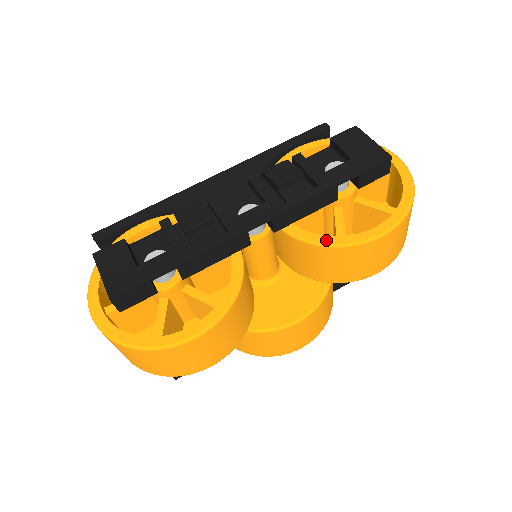
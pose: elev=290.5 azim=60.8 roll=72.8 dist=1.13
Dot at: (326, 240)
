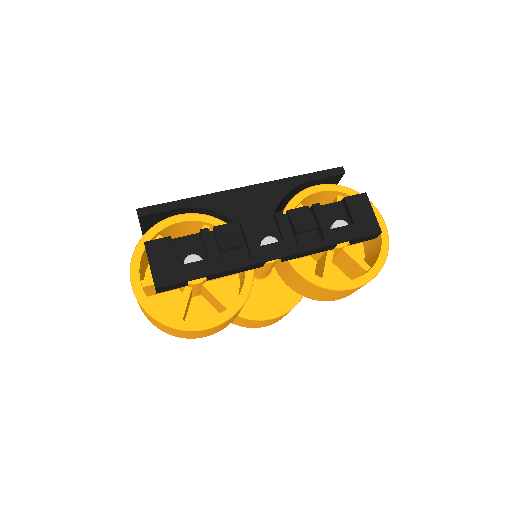
Dot at: (316, 279)
